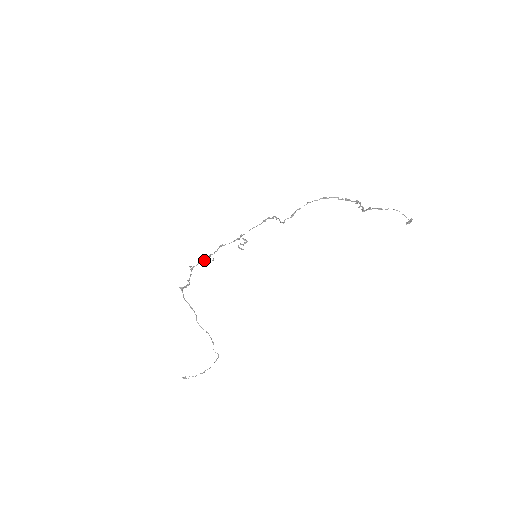
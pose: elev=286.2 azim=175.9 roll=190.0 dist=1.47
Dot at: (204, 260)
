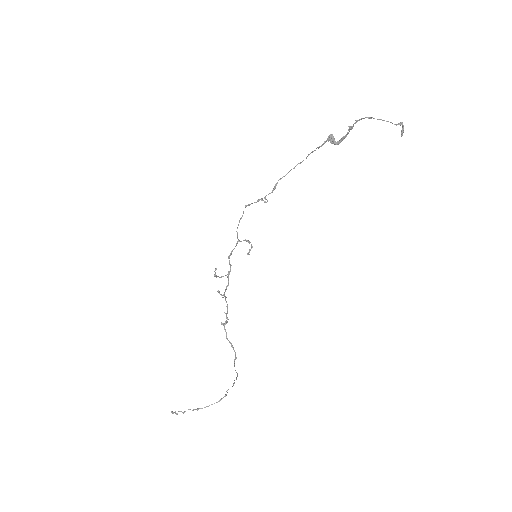
Dot at: (218, 276)
